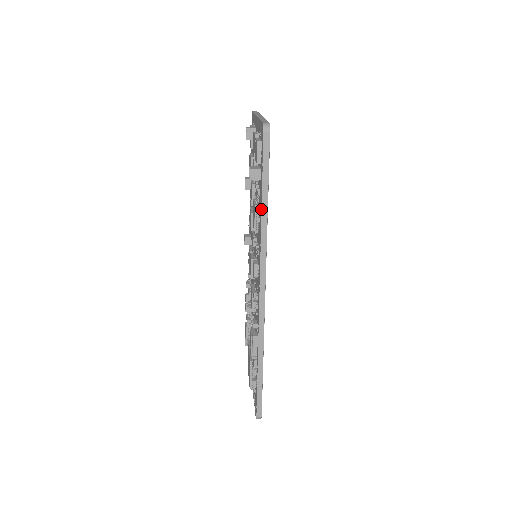
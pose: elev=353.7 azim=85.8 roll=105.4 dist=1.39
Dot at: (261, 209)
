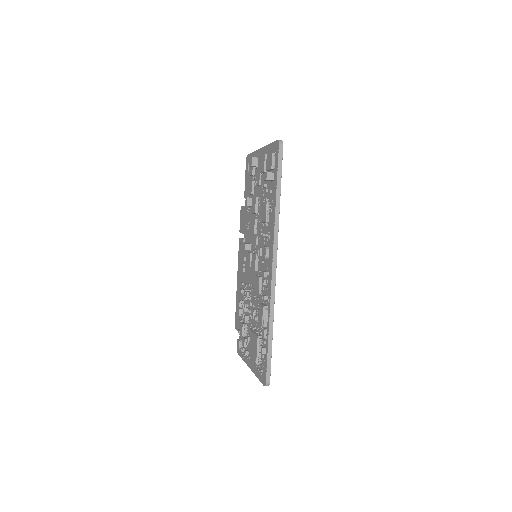
Dot at: (275, 199)
